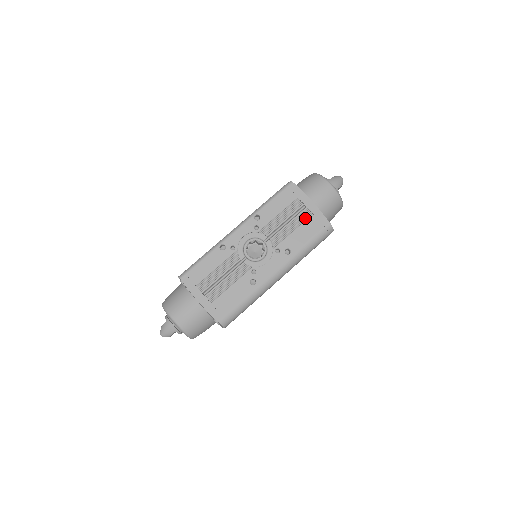
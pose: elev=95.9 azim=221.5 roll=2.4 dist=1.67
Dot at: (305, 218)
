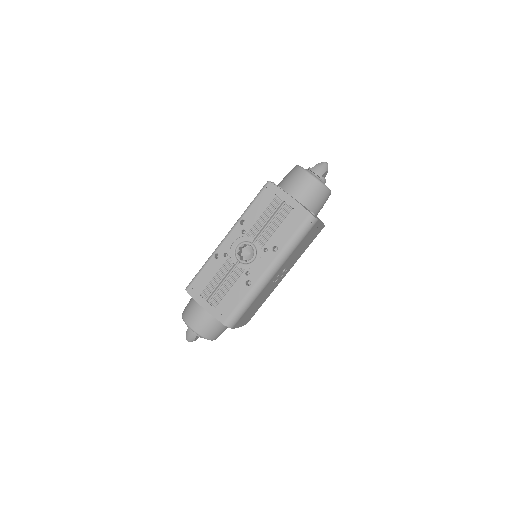
Dot at: (286, 214)
